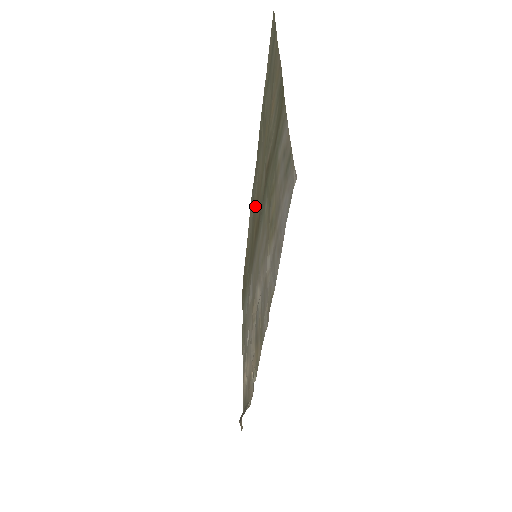
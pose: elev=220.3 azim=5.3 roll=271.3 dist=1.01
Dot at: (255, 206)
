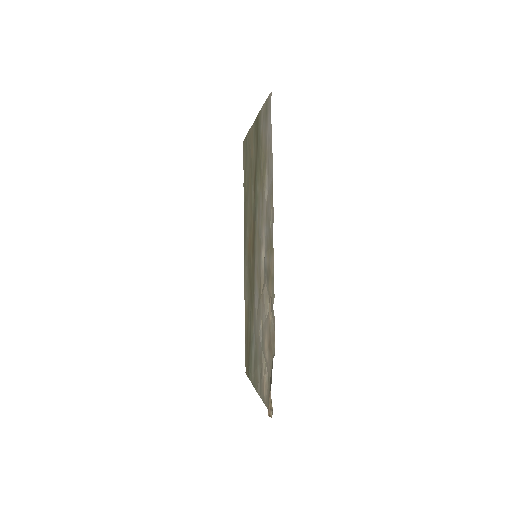
Dot at: (249, 246)
